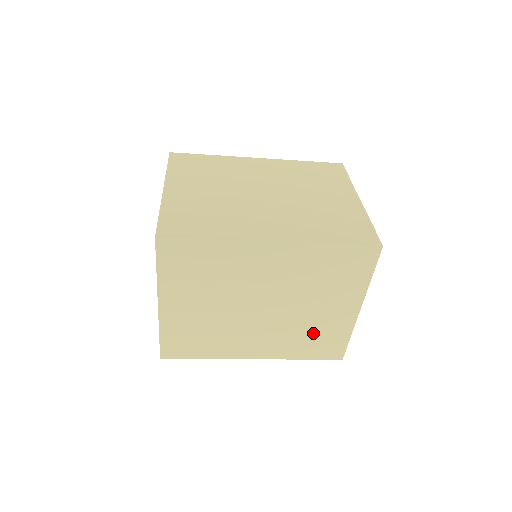
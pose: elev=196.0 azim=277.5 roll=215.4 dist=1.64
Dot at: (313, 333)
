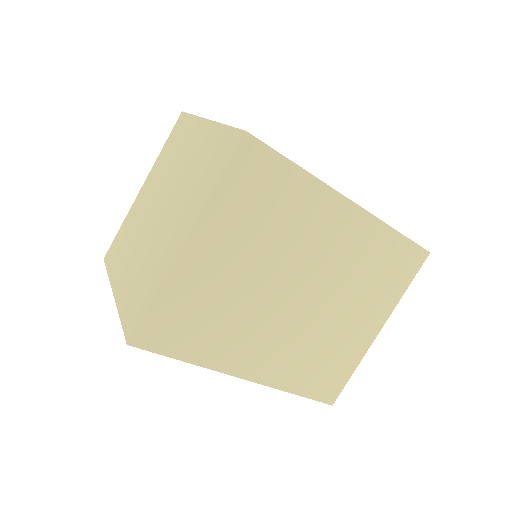
Dot at: (325, 353)
